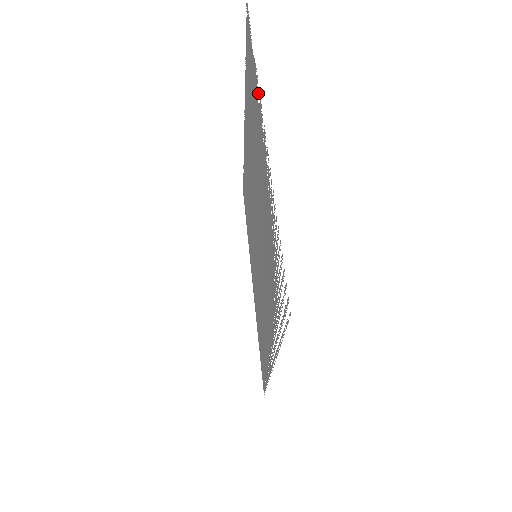
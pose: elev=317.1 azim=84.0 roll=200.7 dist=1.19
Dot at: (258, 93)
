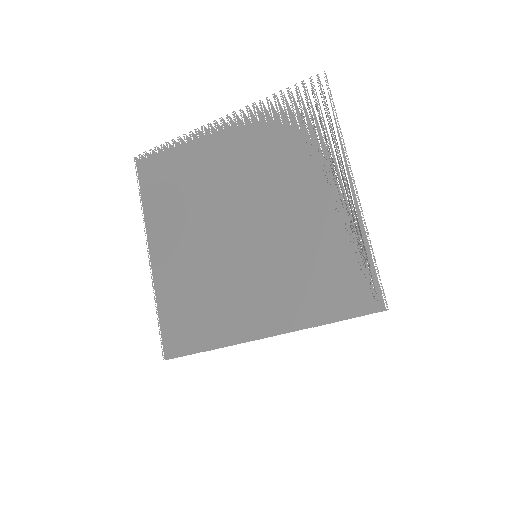
Dot at: (196, 135)
